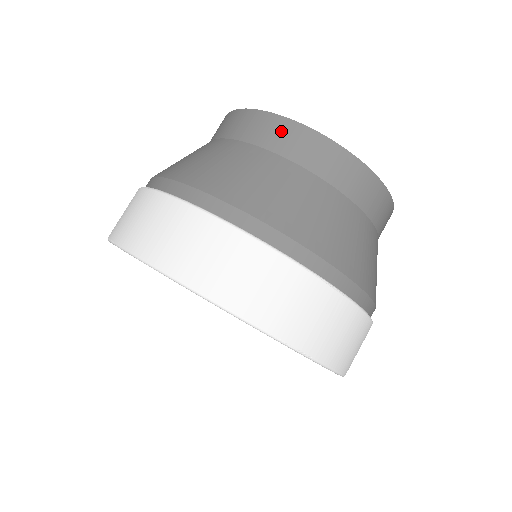
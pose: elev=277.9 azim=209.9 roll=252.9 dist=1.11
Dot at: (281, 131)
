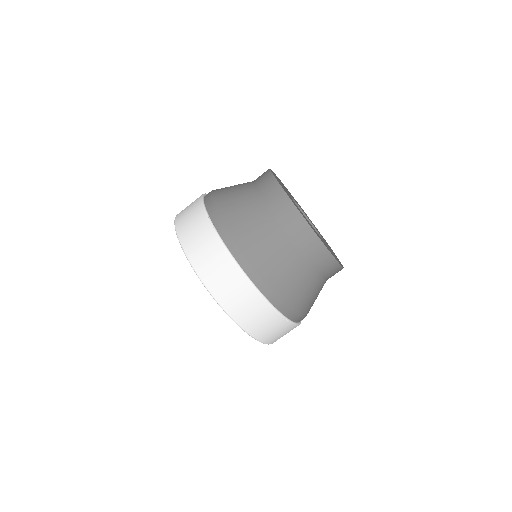
Dot at: (300, 229)
